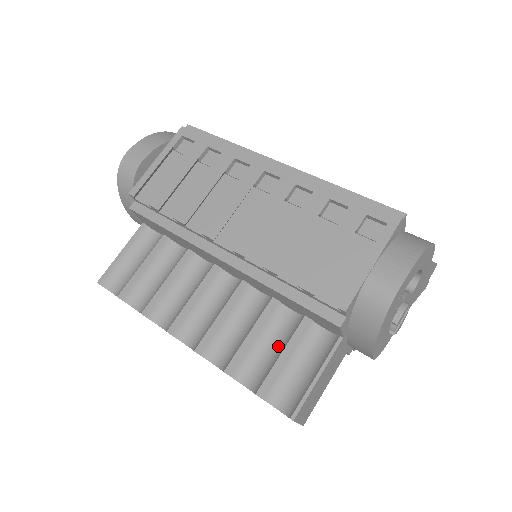
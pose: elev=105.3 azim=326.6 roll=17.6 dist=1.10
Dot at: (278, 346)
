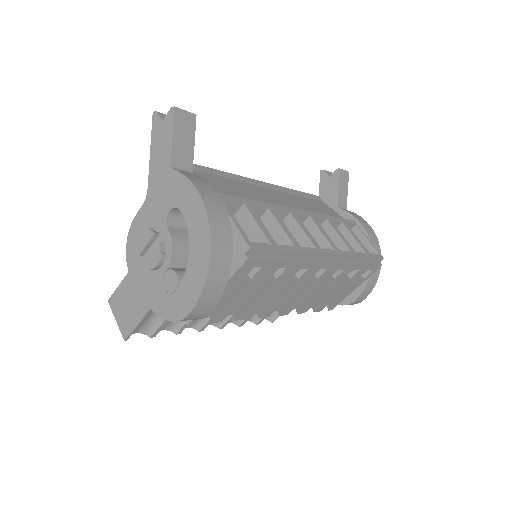
Dot at: occluded
